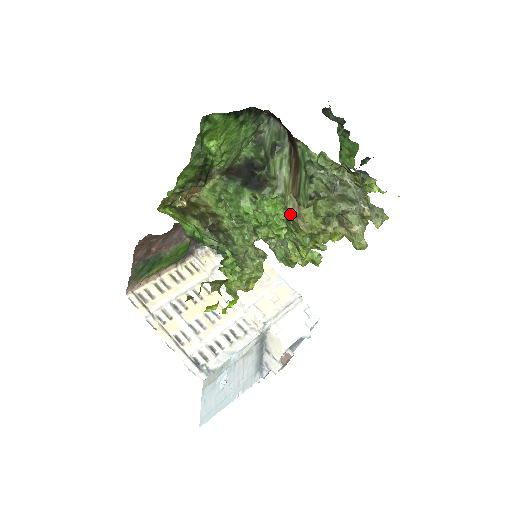
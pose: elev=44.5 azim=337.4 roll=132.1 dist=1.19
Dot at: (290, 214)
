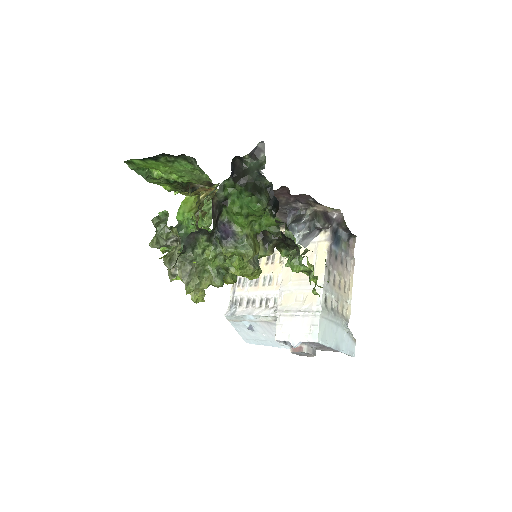
Dot at: occluded
